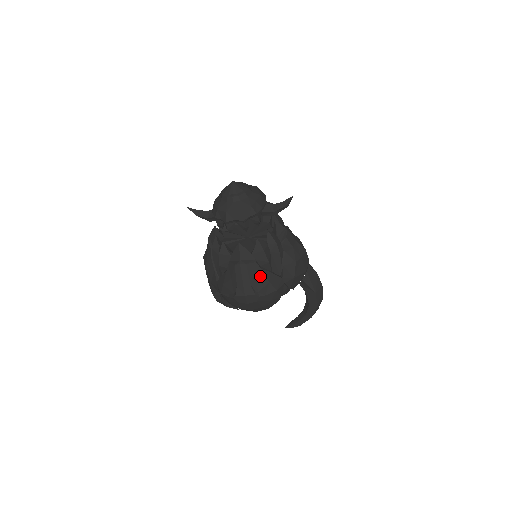
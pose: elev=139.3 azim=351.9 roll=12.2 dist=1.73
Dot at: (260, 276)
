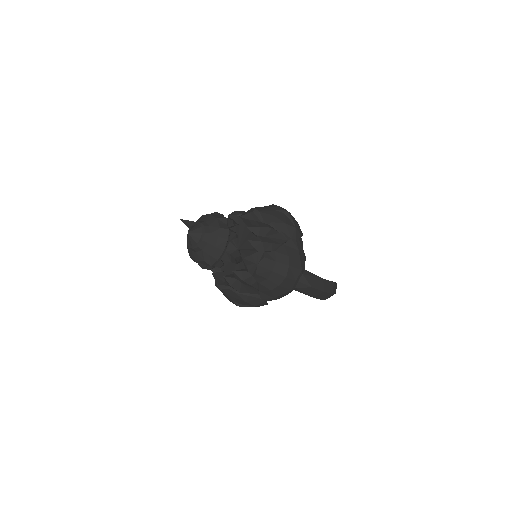
Dot at: (237, 297)
